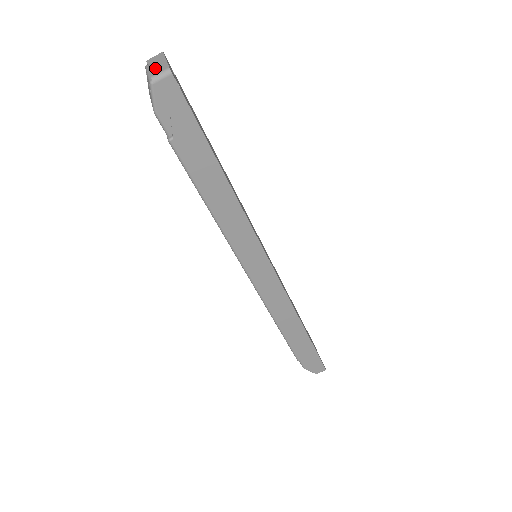
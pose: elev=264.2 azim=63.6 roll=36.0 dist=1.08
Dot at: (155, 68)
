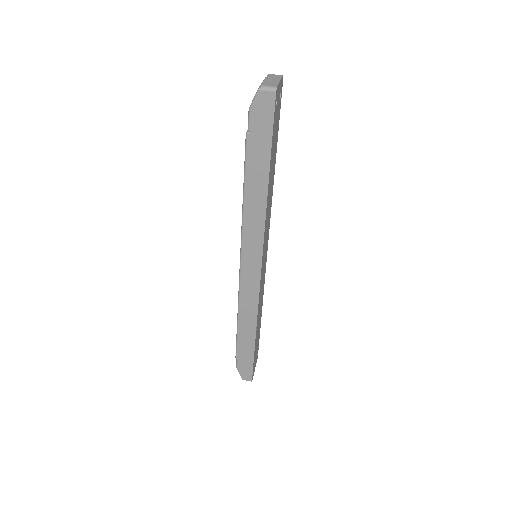
Dot at: (269, 82)
